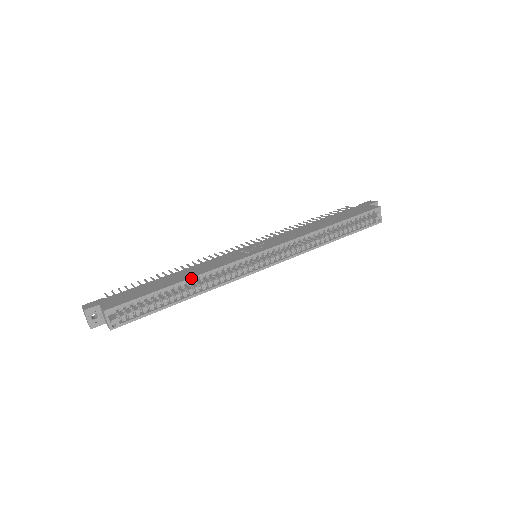
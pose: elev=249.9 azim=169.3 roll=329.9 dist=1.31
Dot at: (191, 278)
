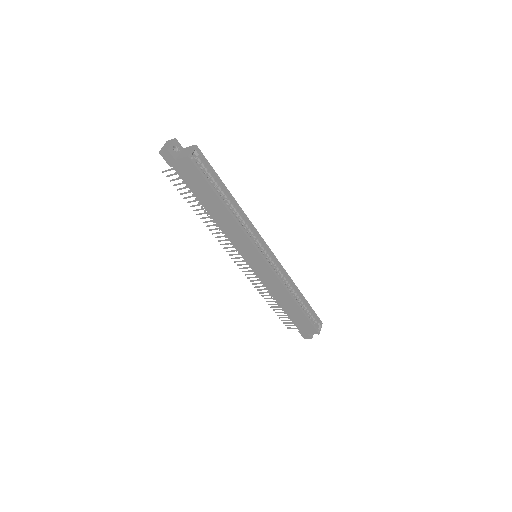
Dot at: occluded
